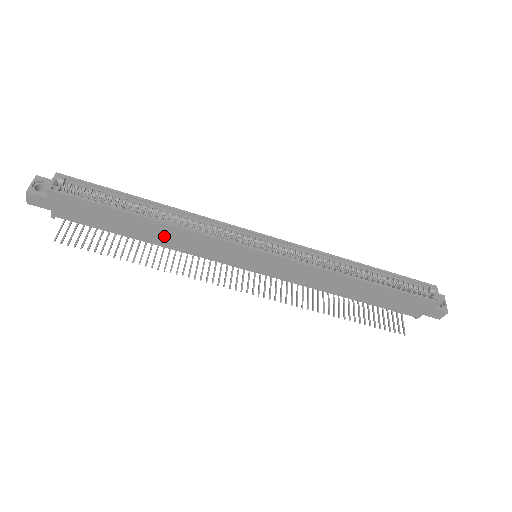
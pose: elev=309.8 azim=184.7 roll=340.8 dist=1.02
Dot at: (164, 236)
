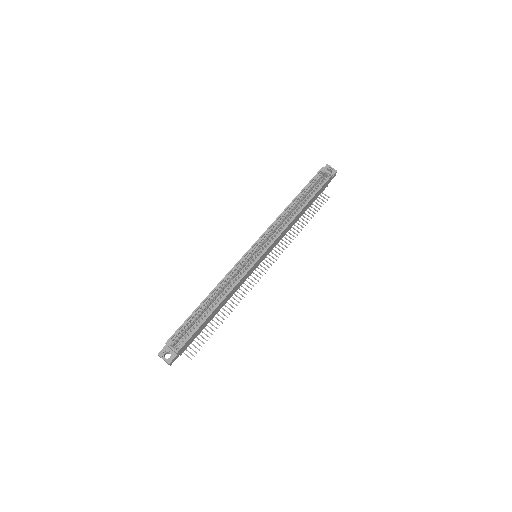
Dot at: occluded
